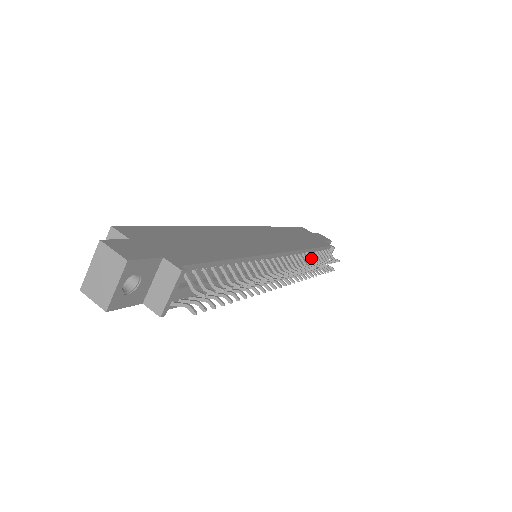
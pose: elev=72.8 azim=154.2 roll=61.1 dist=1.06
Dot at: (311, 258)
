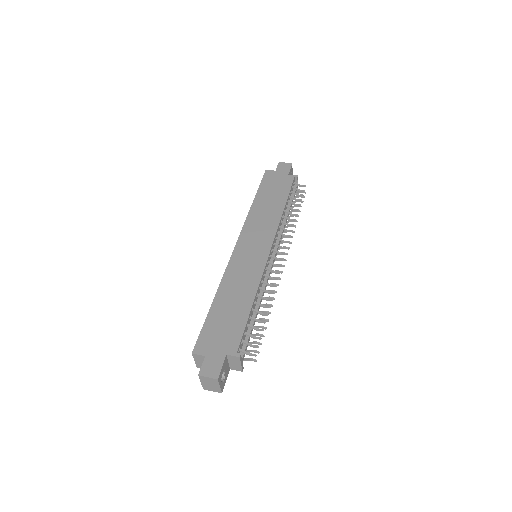
Dot at: (287, 208)
